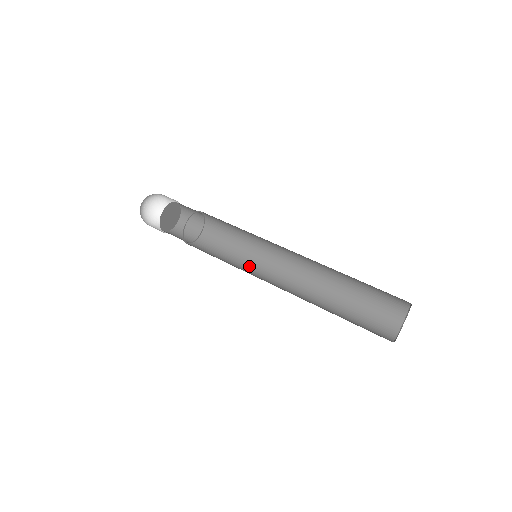
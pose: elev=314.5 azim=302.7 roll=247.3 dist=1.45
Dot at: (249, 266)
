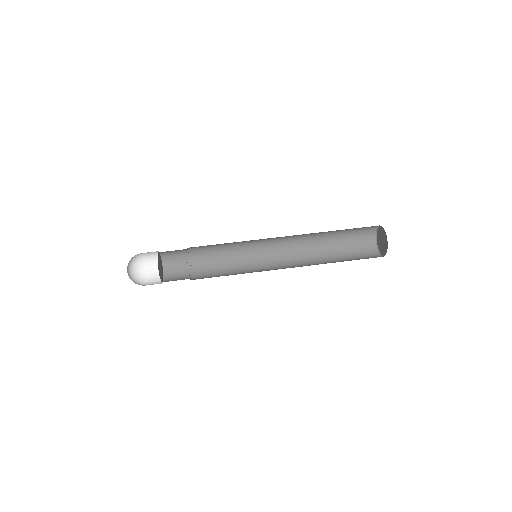
Dot at: (251, 272)
